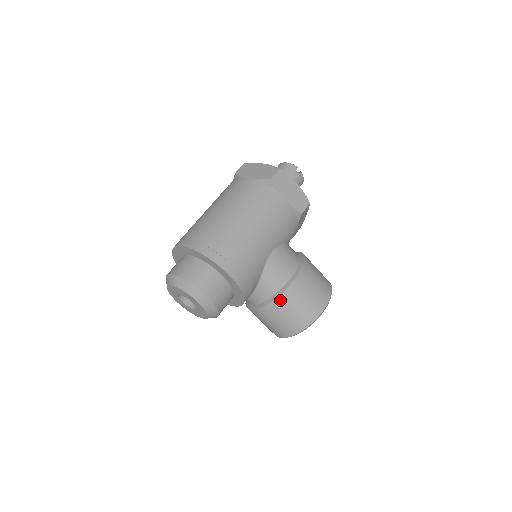
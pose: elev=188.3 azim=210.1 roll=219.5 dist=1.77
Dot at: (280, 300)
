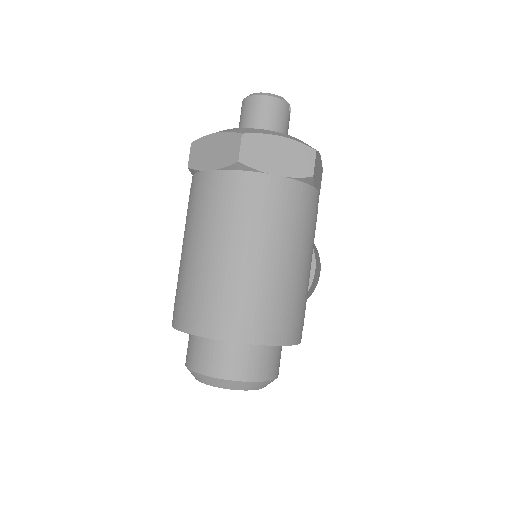
Dot at: occluded
